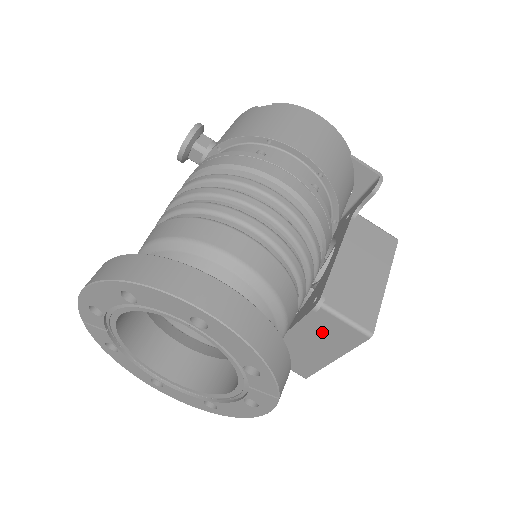
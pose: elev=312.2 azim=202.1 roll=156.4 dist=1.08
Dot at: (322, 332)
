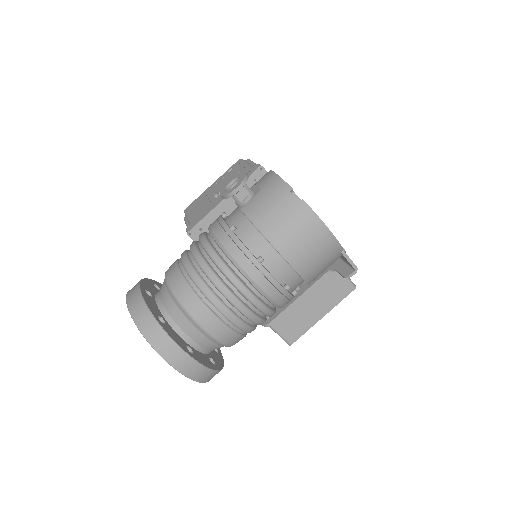
Dot at: occluded
